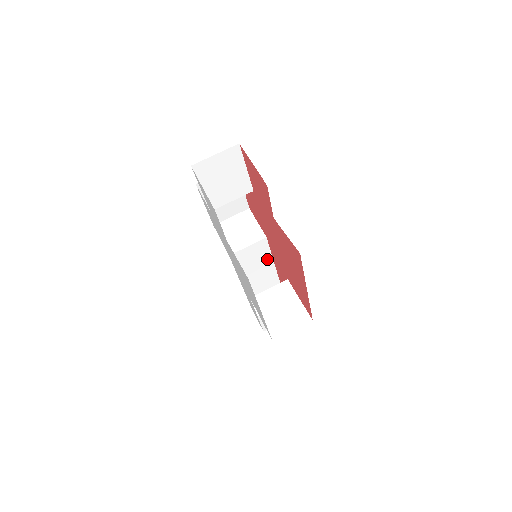
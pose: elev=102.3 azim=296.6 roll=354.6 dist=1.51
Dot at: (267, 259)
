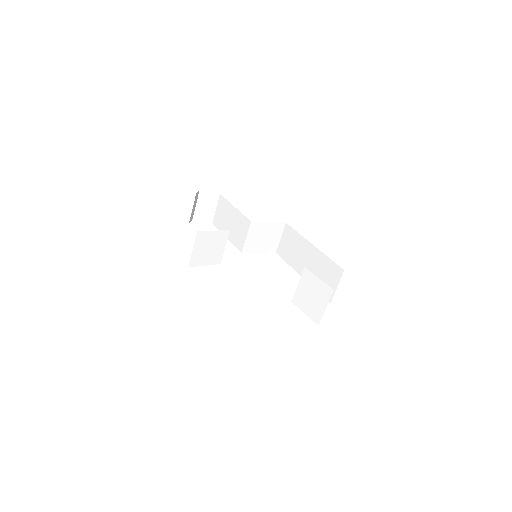
Dot at: occluded
